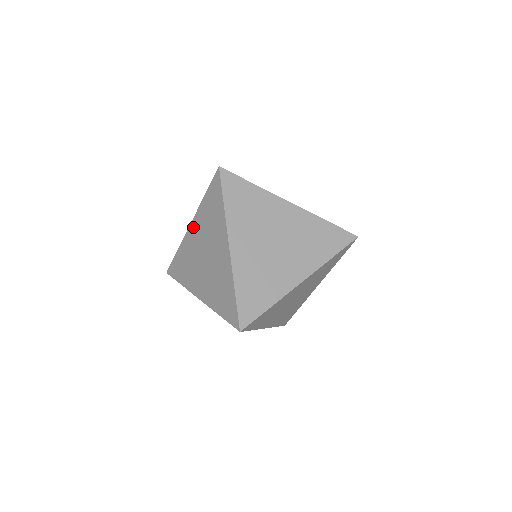
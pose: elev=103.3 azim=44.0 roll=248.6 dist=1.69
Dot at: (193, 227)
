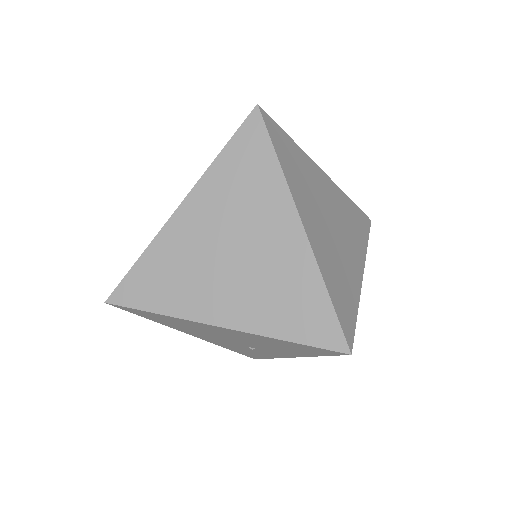
Dot at: (190, 209)
